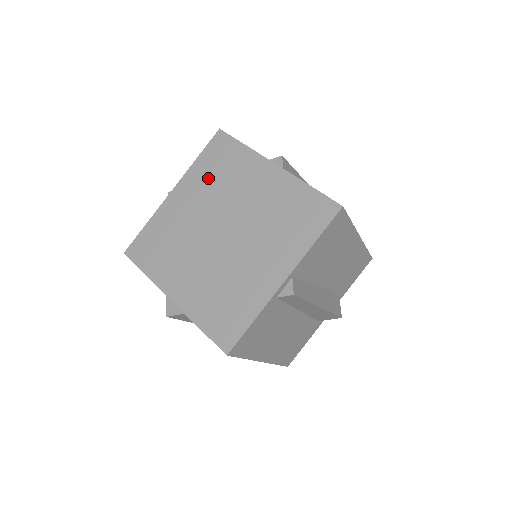
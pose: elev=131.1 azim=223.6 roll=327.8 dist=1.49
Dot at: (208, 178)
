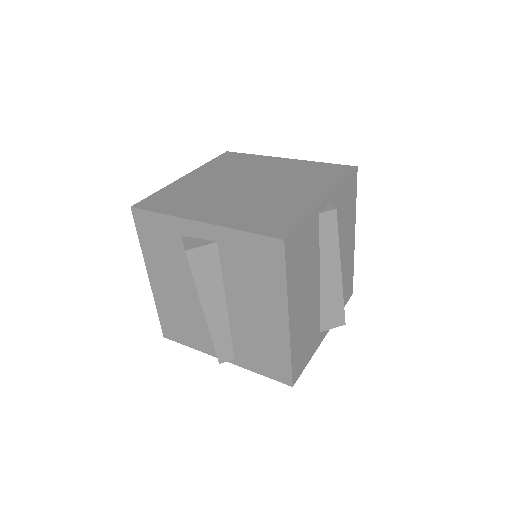
Dot at: (223, 168)
